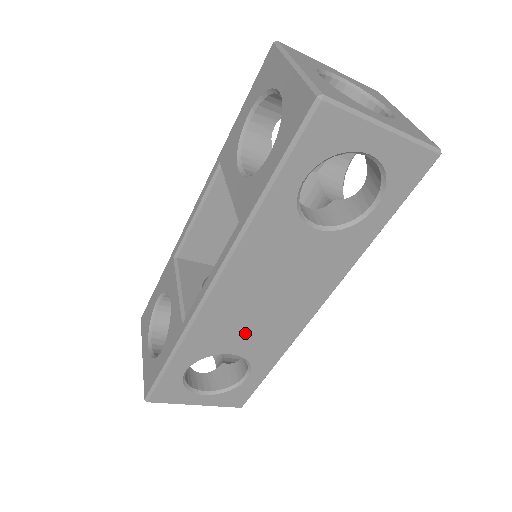
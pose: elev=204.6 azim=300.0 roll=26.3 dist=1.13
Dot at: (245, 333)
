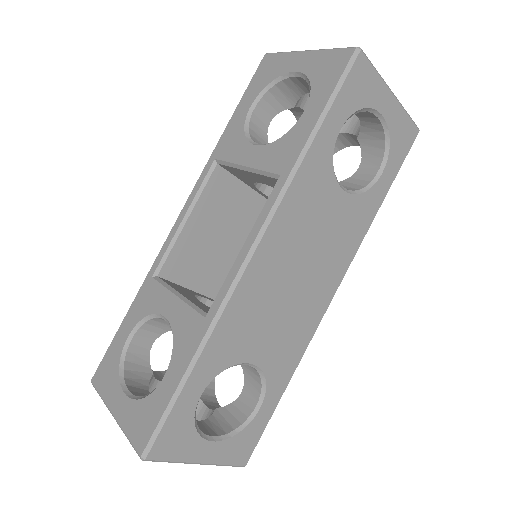
Dot at: (270, 328)
